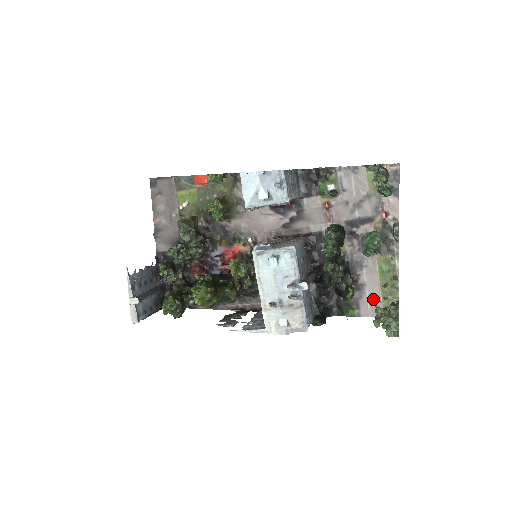
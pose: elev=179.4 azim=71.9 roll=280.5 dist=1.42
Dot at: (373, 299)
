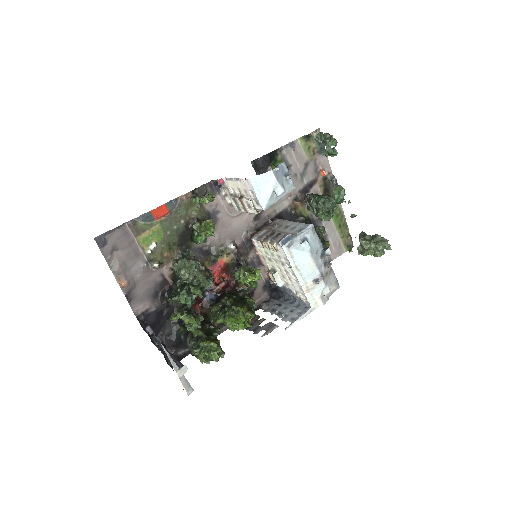
Dot at: (335, 242)
